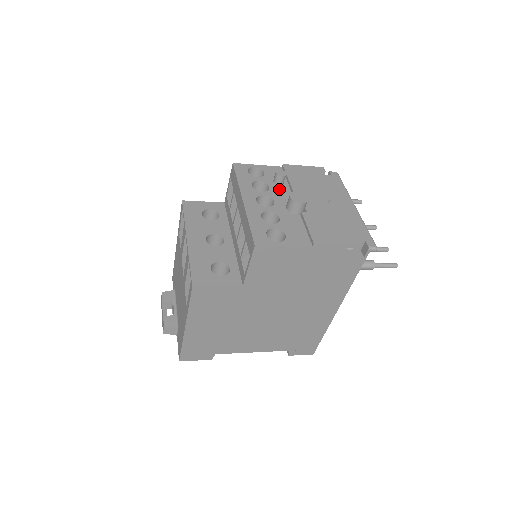
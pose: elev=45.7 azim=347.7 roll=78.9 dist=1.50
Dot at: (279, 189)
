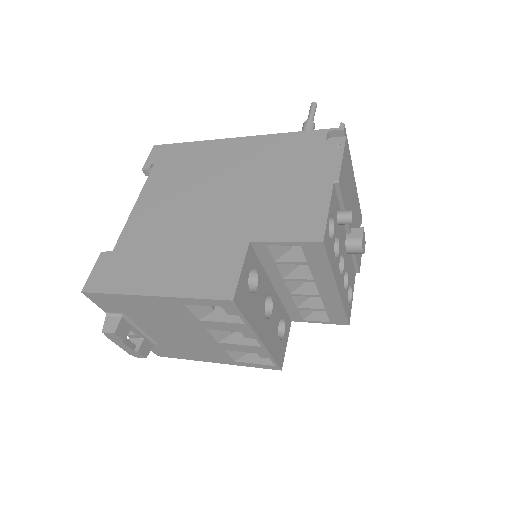
Dot at: (341, 230)
